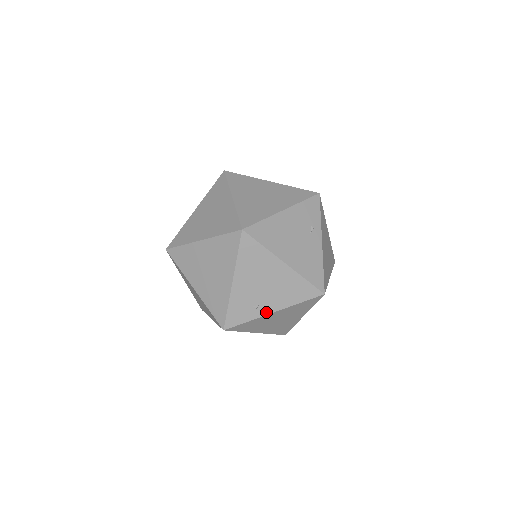
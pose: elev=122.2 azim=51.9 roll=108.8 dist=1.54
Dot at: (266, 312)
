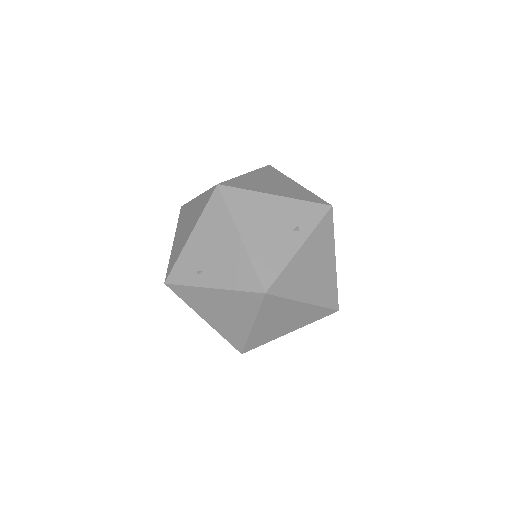
Dot at: (205, 284)
